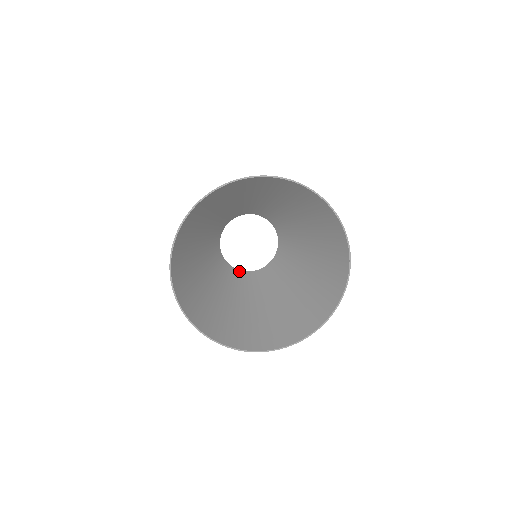
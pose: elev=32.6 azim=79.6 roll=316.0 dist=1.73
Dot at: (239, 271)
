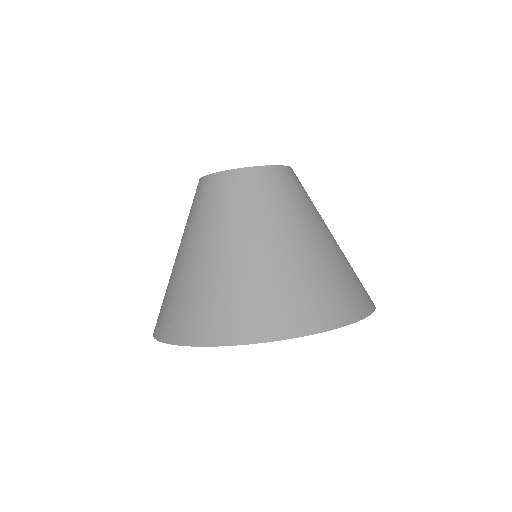
Dot at: occluded
